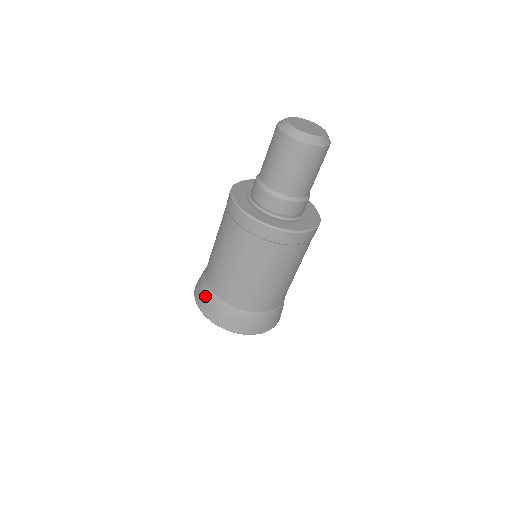
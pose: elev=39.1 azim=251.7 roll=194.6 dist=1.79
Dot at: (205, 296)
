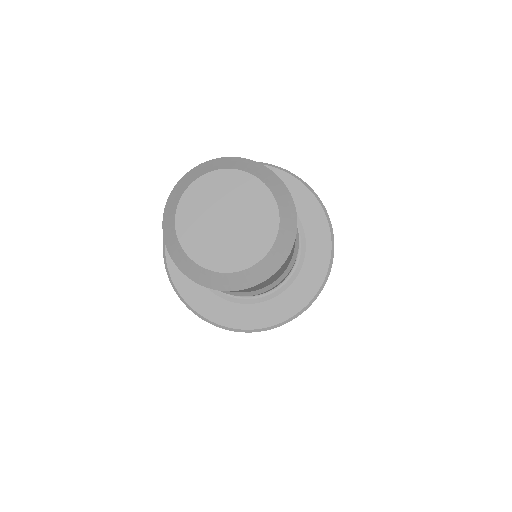
Dot at: occluded
